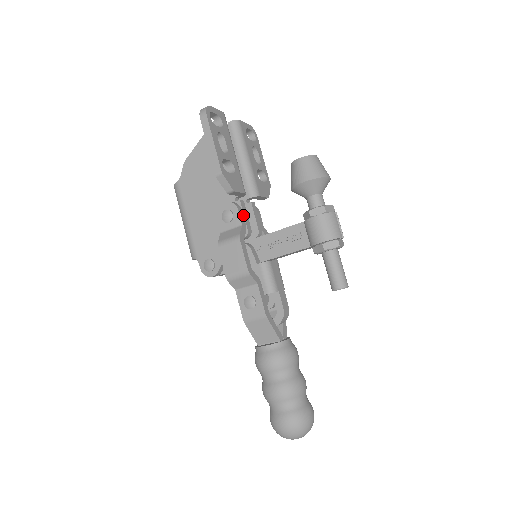
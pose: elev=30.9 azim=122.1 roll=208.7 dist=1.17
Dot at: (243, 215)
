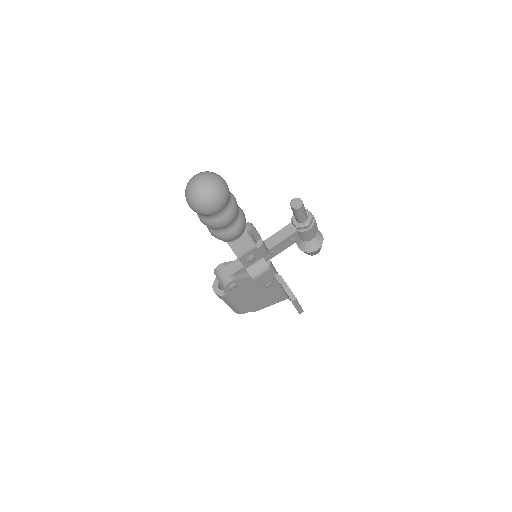
Dot at: occluded
